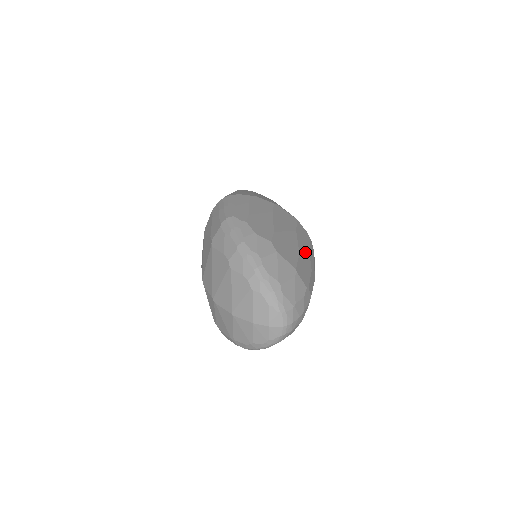
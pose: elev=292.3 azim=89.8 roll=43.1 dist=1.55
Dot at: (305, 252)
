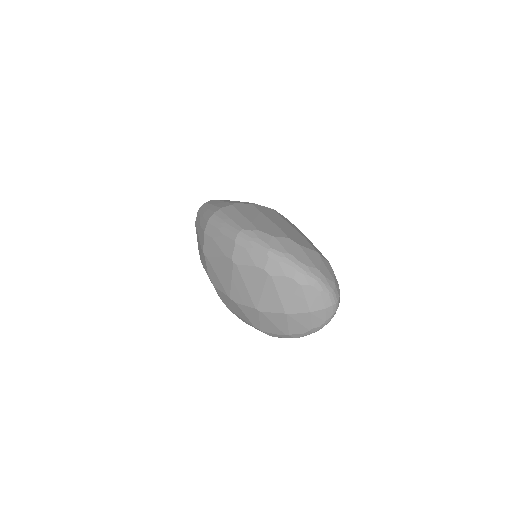
Dot at: occluded
